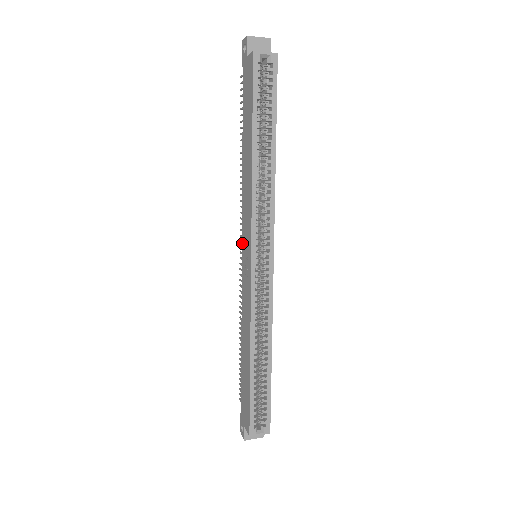
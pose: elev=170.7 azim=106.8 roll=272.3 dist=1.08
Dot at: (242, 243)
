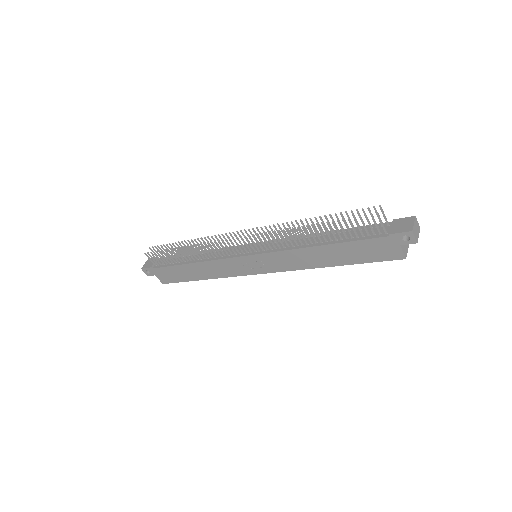
Dot at: (256, 256)
